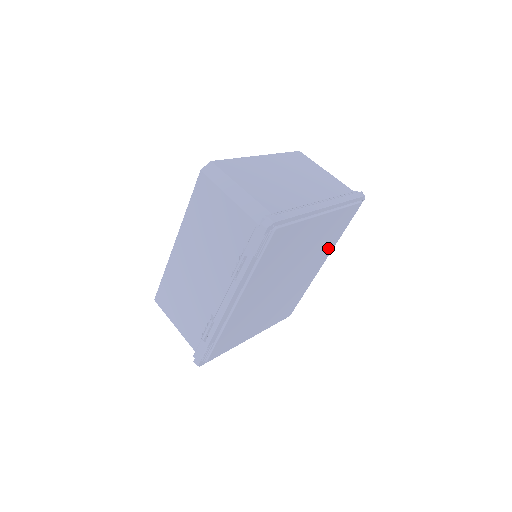
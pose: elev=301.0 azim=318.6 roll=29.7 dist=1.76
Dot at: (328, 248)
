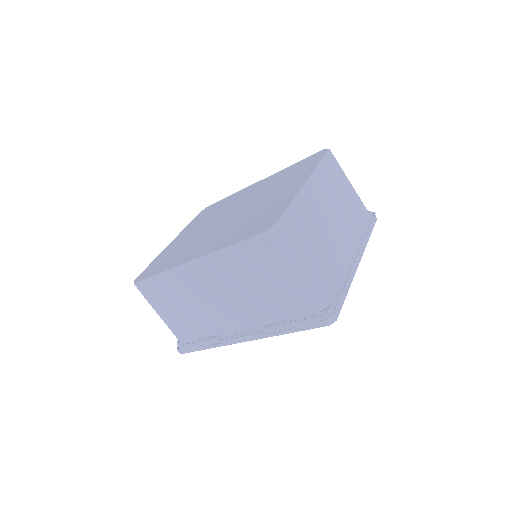
Dot at: occluded
